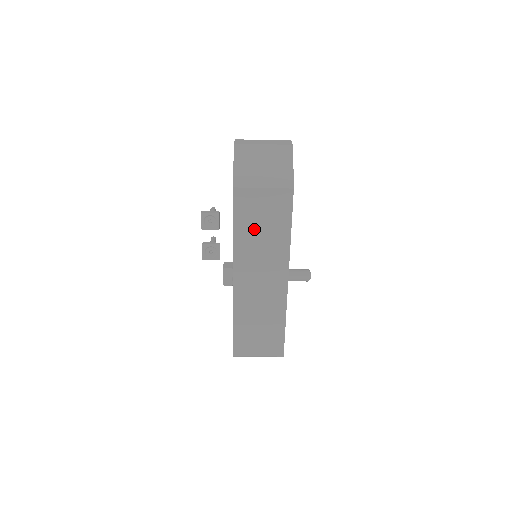
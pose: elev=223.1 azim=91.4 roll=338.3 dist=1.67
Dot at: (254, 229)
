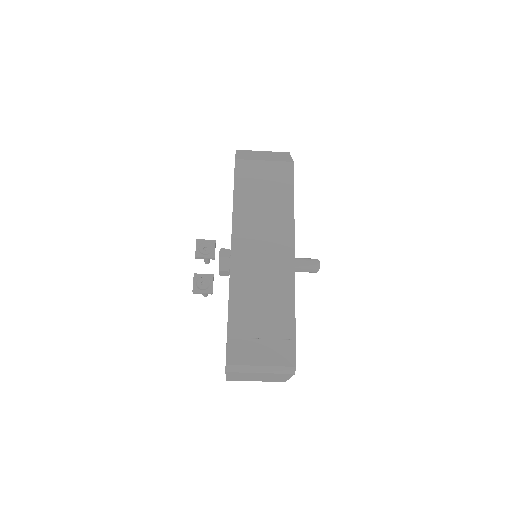
Dot at: (255, 198)
